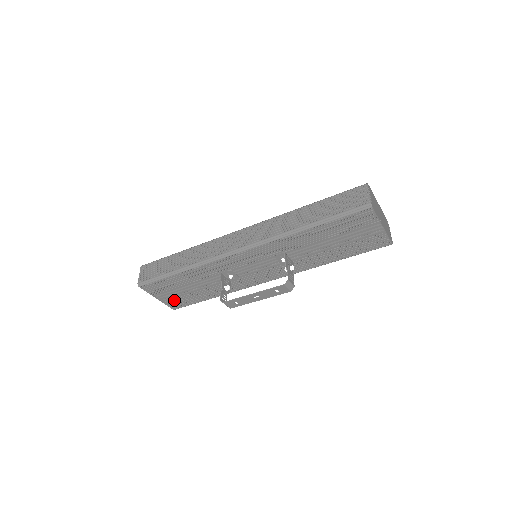
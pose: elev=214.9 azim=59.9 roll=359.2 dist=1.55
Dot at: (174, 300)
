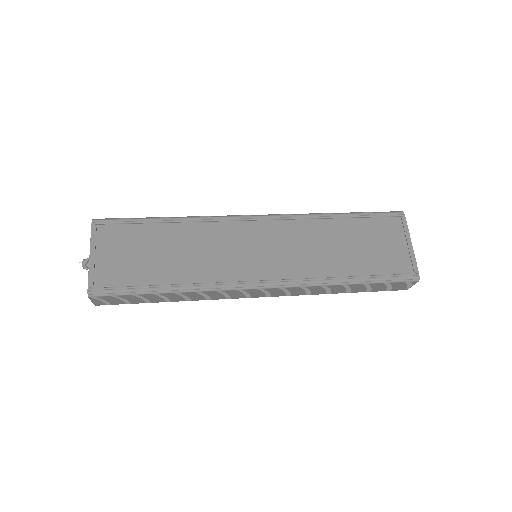
Dot at: occluded
